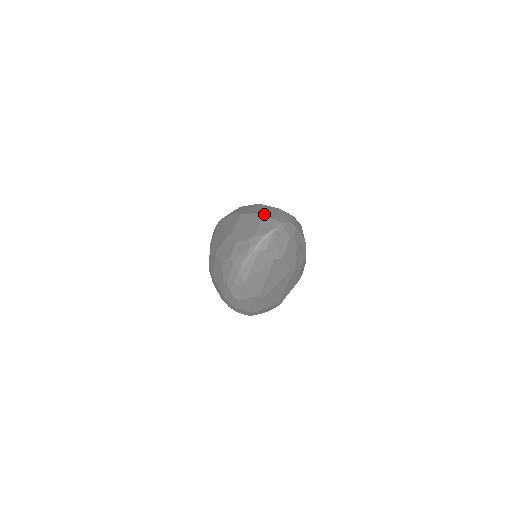
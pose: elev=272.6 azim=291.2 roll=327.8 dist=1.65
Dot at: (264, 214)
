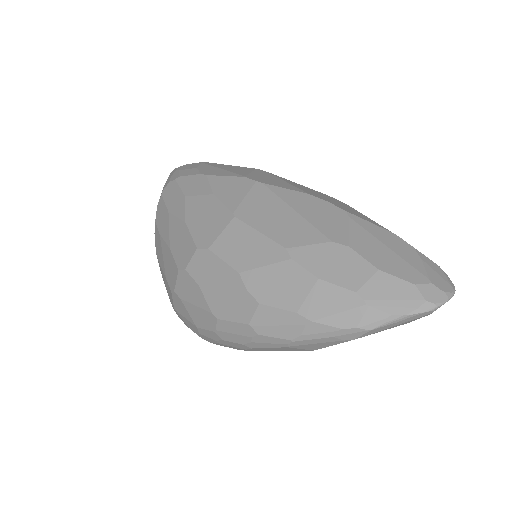
Dot at: occluded
